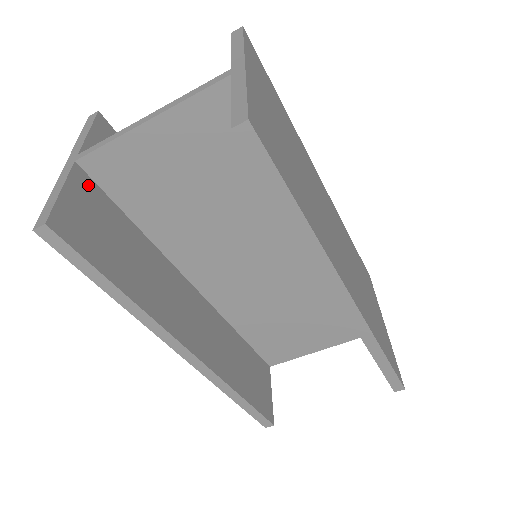
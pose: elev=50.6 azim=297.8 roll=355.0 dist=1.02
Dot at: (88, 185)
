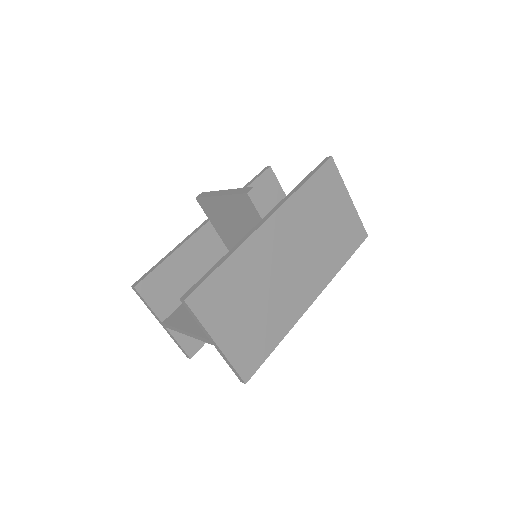
Dot at: occluded
